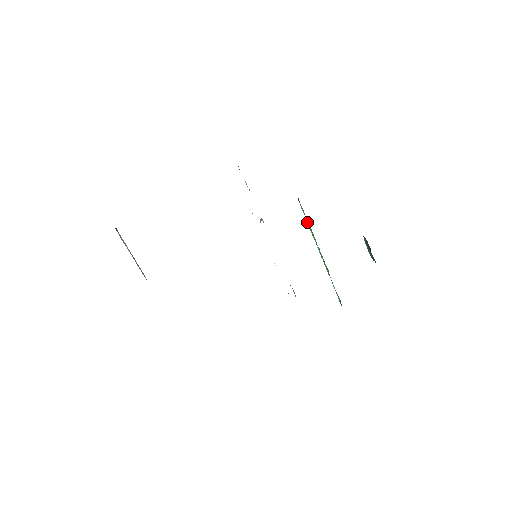
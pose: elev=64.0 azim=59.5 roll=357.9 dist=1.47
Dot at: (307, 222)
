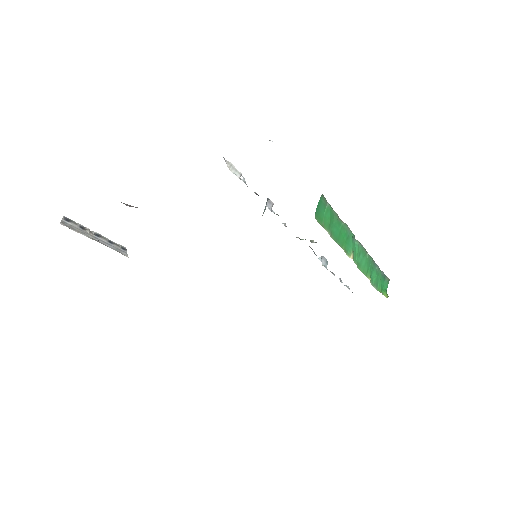
Dot at: (331, 235)
